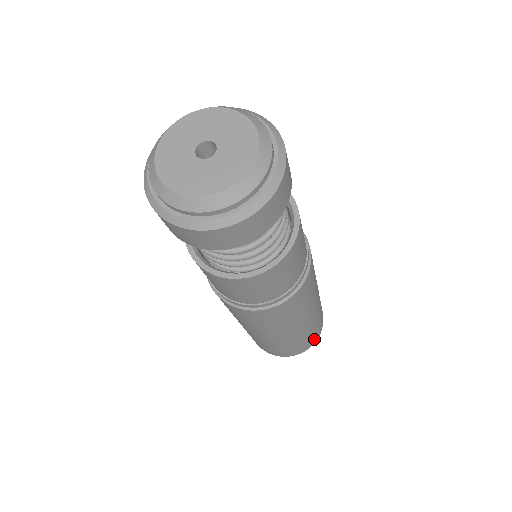
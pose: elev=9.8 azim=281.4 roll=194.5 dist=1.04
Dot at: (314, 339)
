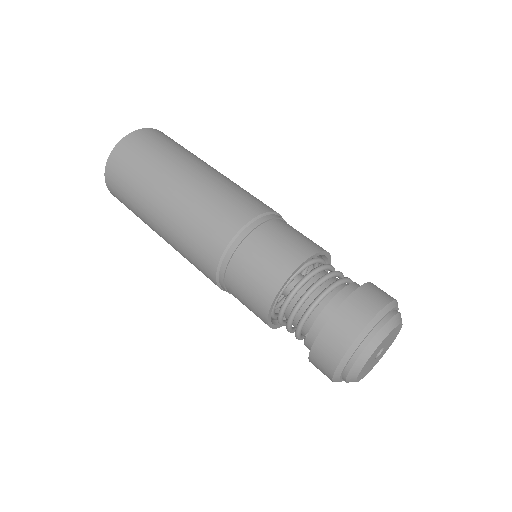
Dot at: occluded
